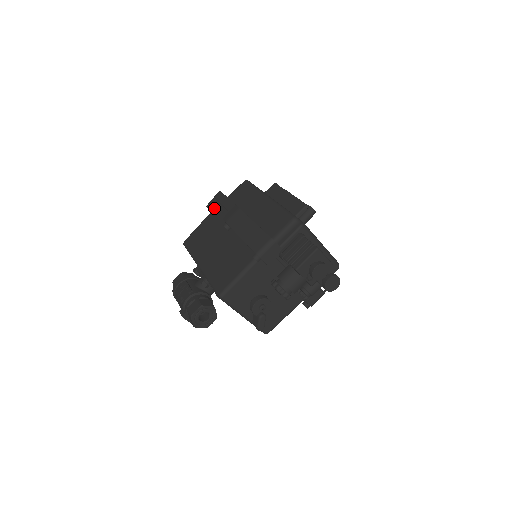
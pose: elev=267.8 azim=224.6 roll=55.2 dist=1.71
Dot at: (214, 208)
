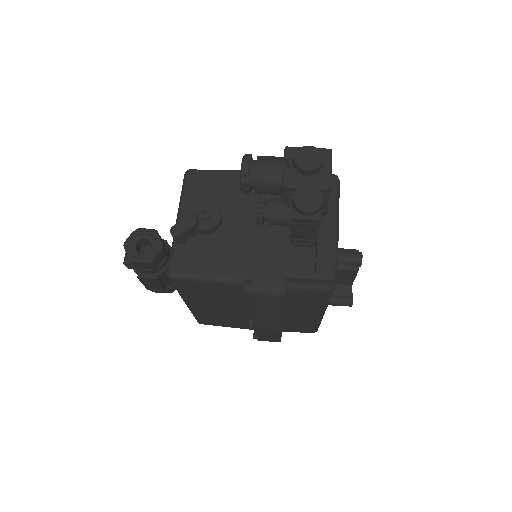
Dot at: occluded
